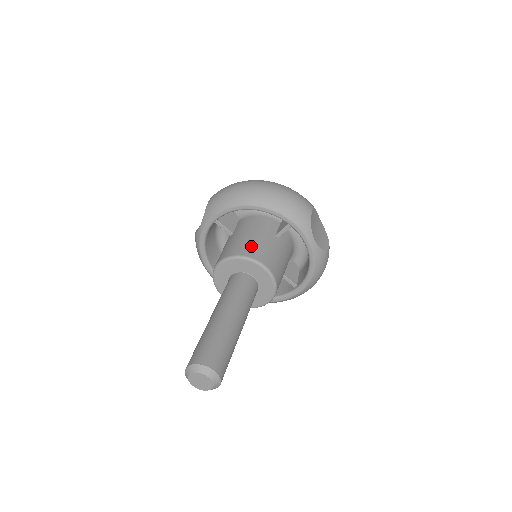
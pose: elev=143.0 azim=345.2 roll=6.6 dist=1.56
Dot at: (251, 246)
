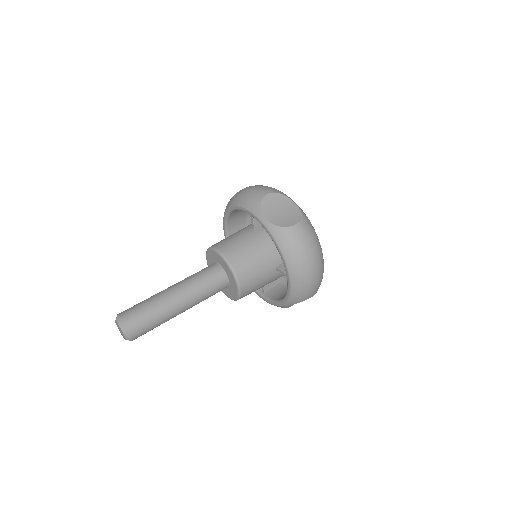
Dot at: (222, 240)
